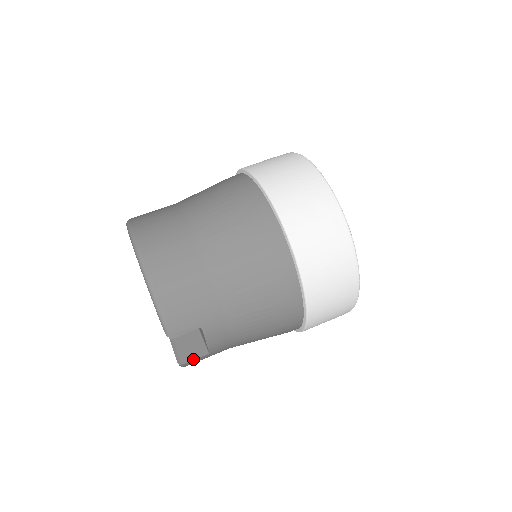
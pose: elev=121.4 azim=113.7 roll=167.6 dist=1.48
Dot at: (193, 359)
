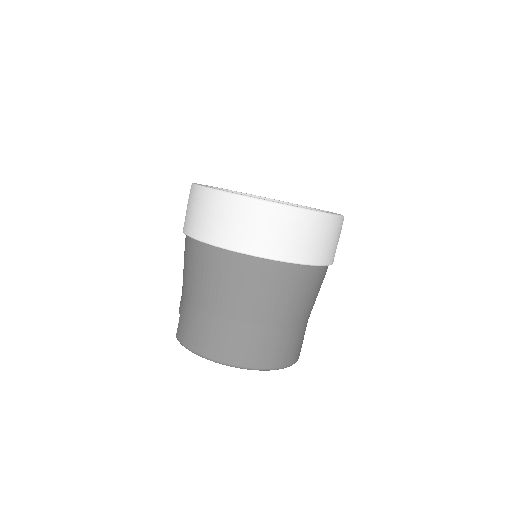
Dot at: occluded
